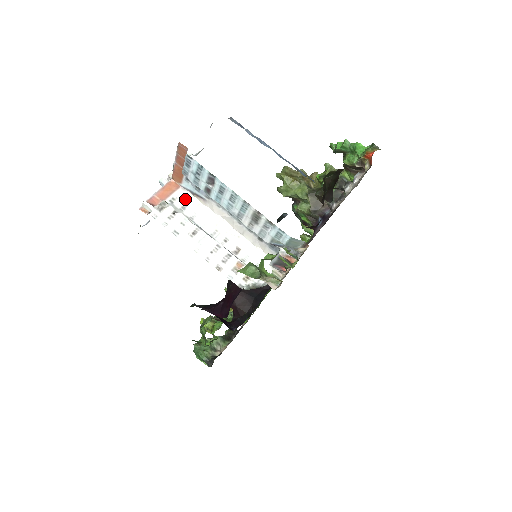
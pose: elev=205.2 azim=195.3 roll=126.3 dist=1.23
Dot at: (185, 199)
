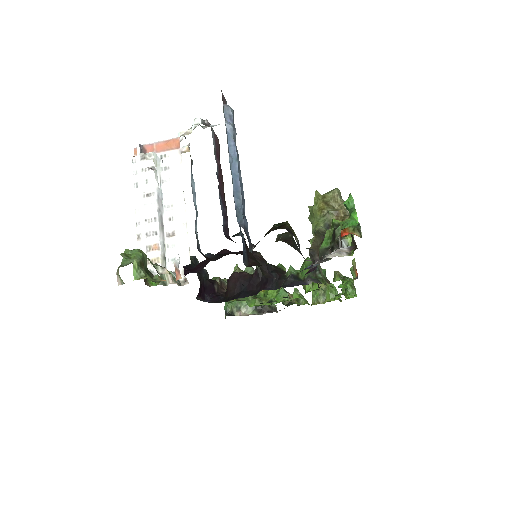
Dot at: (174, 161)
